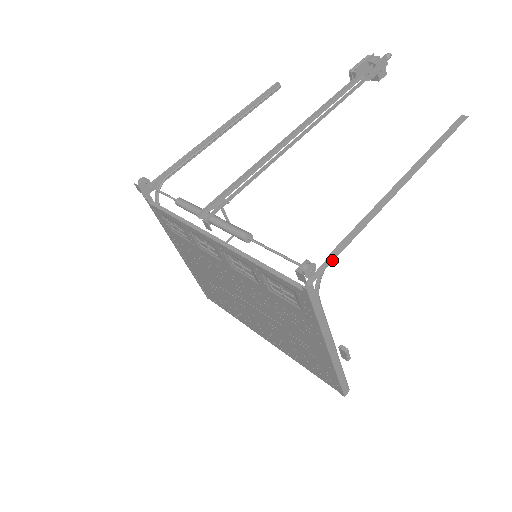
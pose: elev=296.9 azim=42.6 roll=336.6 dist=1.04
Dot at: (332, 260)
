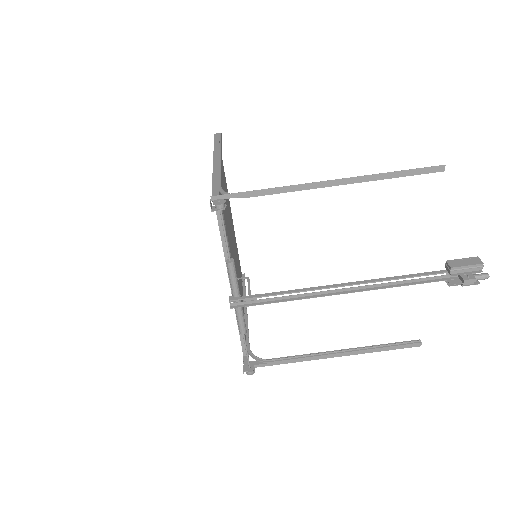
Dot at: occluded
